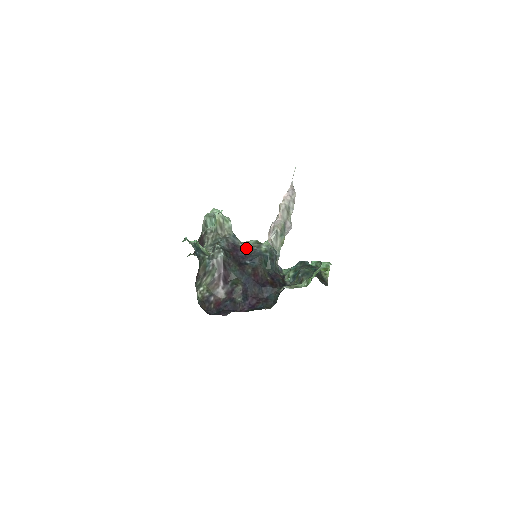
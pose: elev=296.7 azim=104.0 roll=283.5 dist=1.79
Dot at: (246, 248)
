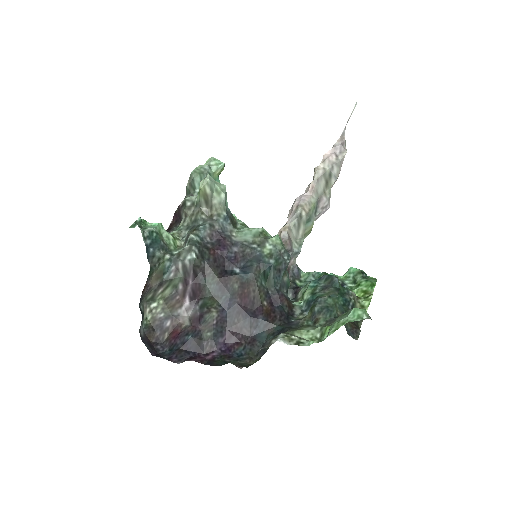
Dot at: (239, 244)
